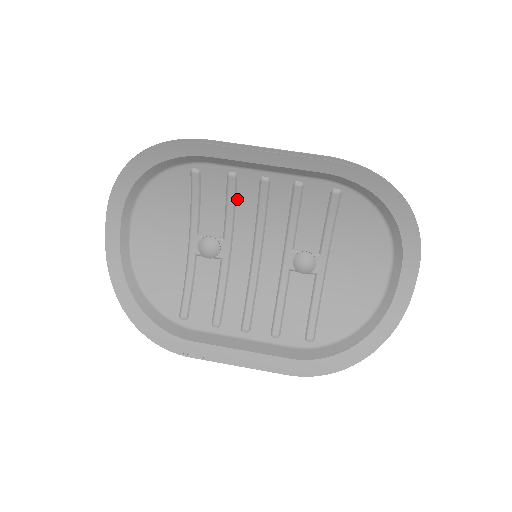
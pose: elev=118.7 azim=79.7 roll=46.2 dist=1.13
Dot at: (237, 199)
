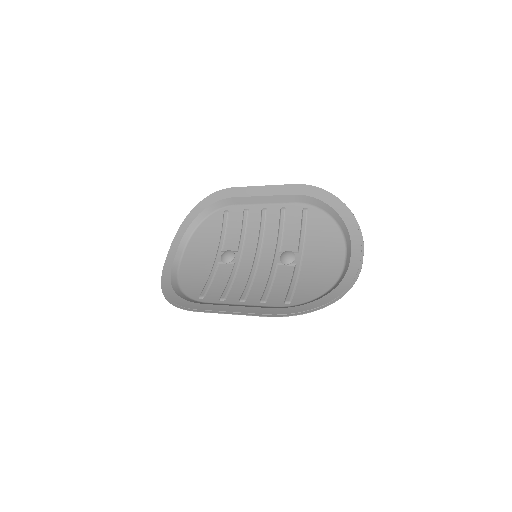
Dot at: (248, 226)
